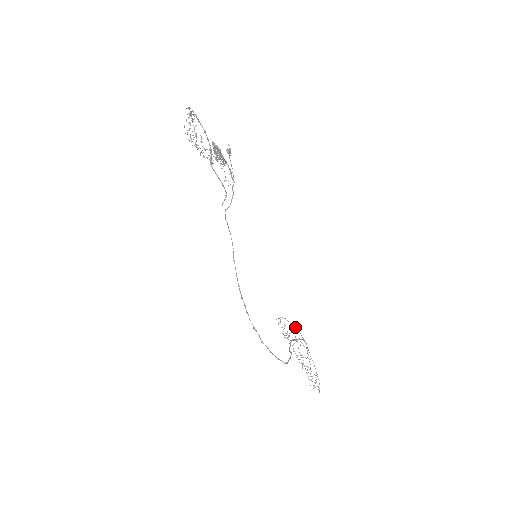
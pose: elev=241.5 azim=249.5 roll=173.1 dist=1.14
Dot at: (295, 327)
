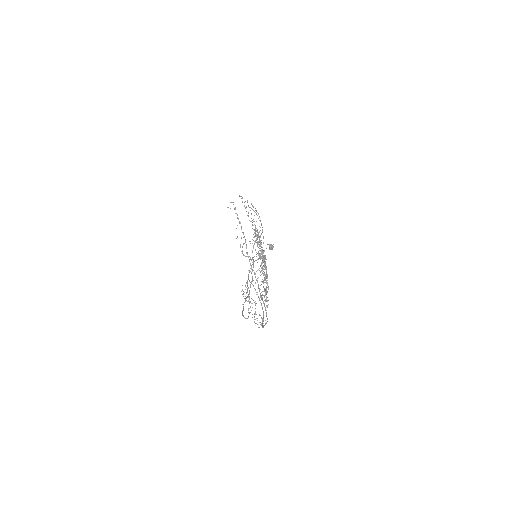
Dot at: (256, 211)
